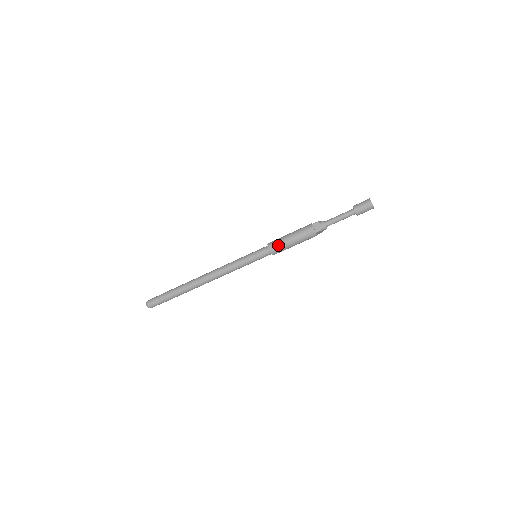
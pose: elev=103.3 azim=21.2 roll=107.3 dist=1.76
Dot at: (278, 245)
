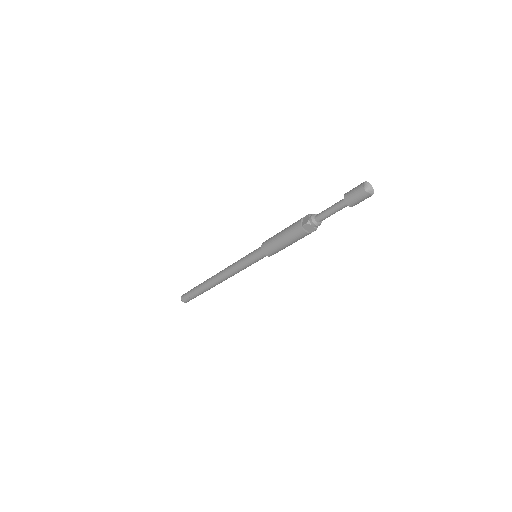
Dot at: (274, 251)
